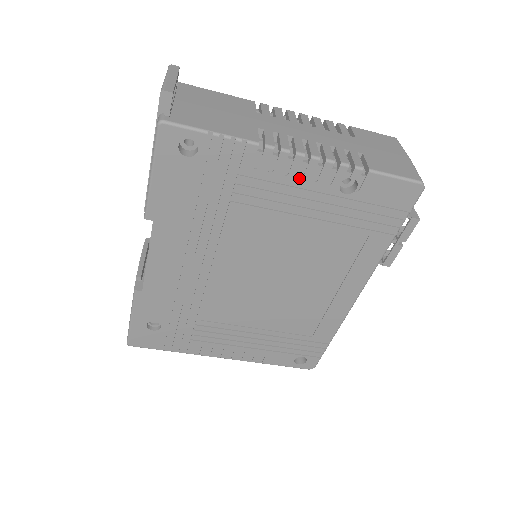
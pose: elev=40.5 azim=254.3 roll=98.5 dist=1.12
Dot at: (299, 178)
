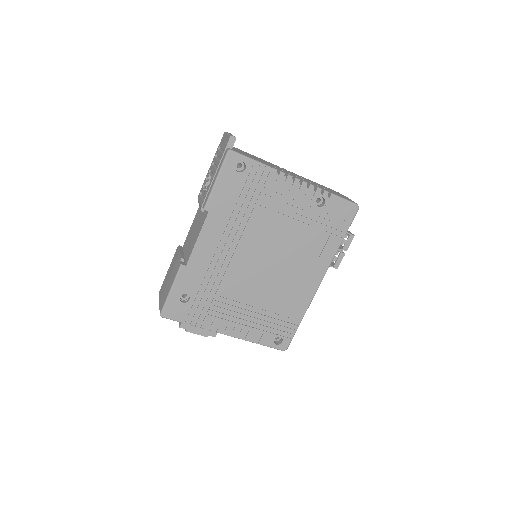
Dot at: (295, 194)
